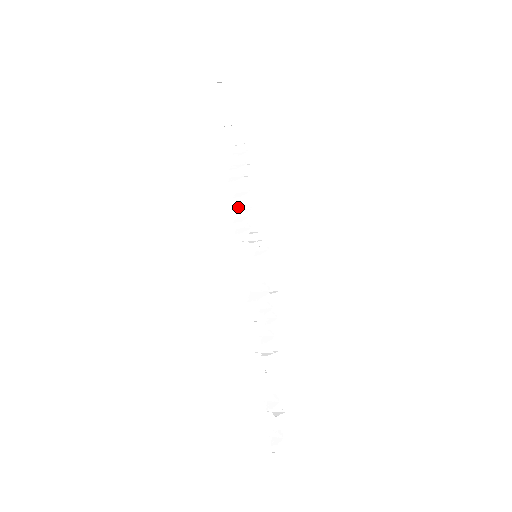
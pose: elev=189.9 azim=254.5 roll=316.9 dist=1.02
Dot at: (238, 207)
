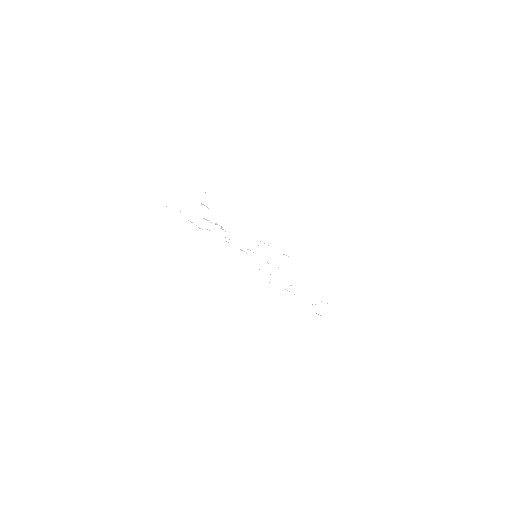
Dot at: occluded
